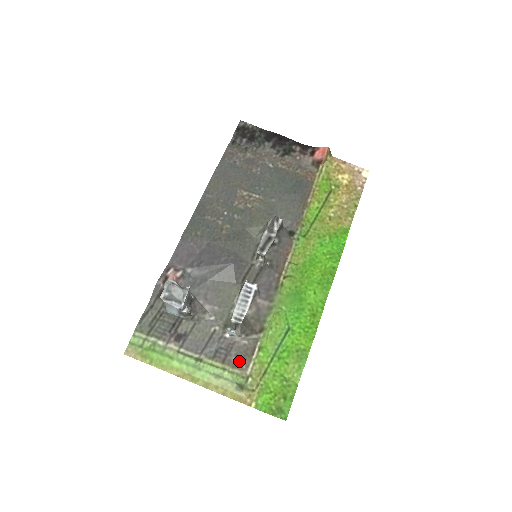
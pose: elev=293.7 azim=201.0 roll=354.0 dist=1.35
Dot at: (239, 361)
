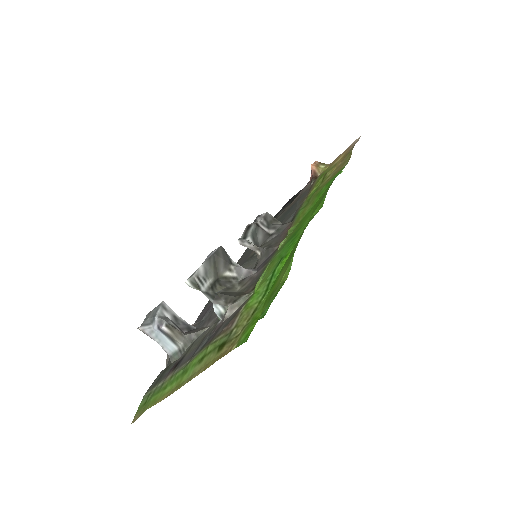
Dot at: (225, 327)
